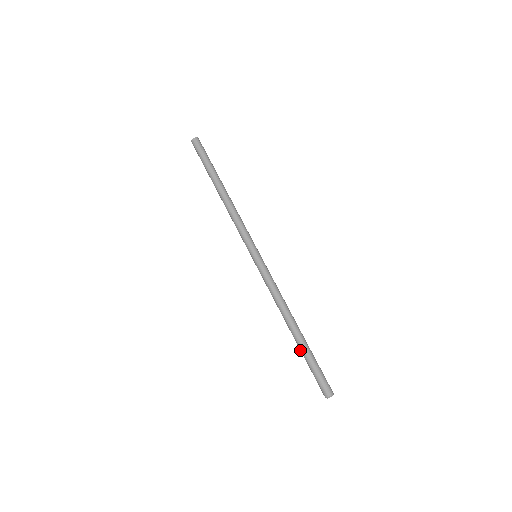
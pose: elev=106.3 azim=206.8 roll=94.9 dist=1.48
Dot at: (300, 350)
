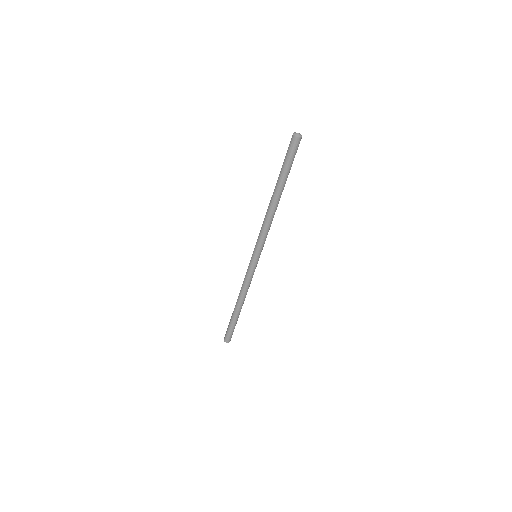
Dot at: (232, 317)
